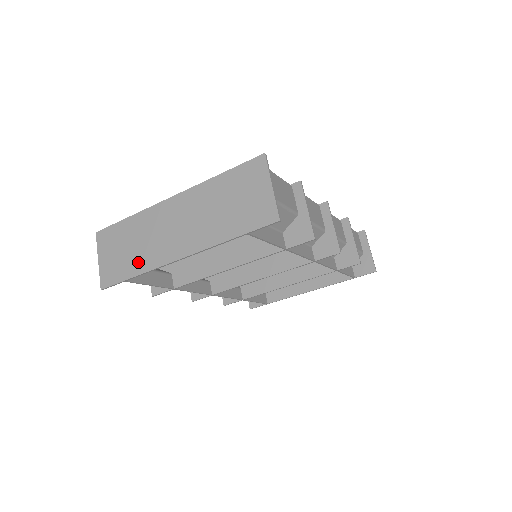
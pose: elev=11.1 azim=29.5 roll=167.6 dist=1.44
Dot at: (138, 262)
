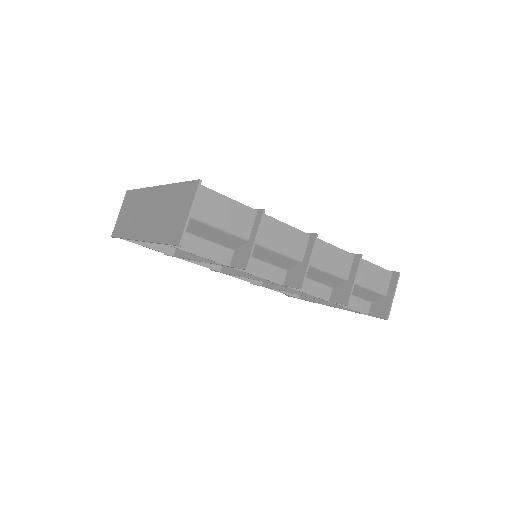
Dot at: (127, 228)
